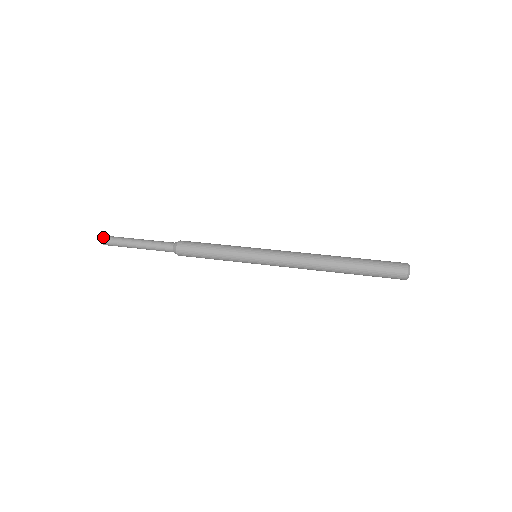
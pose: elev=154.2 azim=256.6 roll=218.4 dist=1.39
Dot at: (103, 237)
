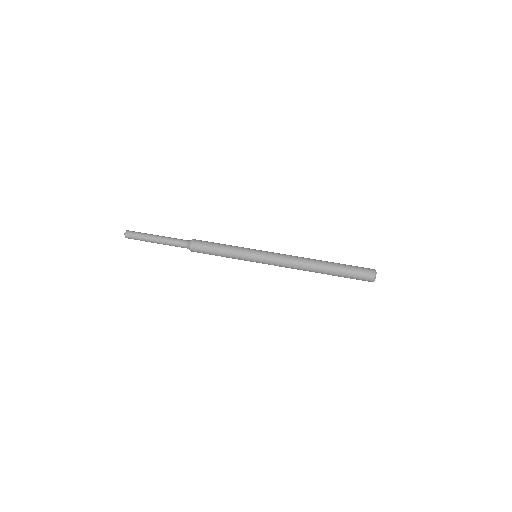
Dot at: (126, 233)
